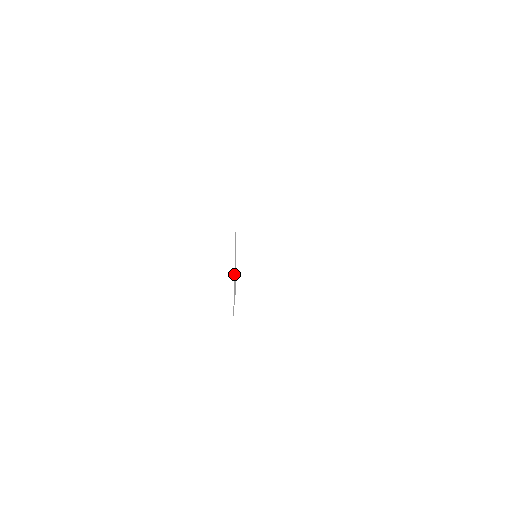
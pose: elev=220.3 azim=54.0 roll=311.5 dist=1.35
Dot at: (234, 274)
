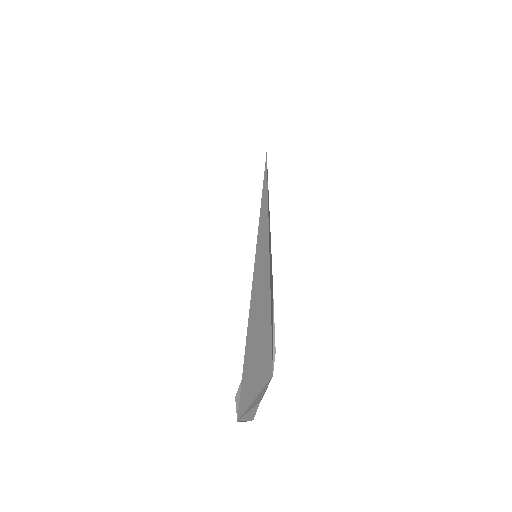
Dot at: (273, 337)
